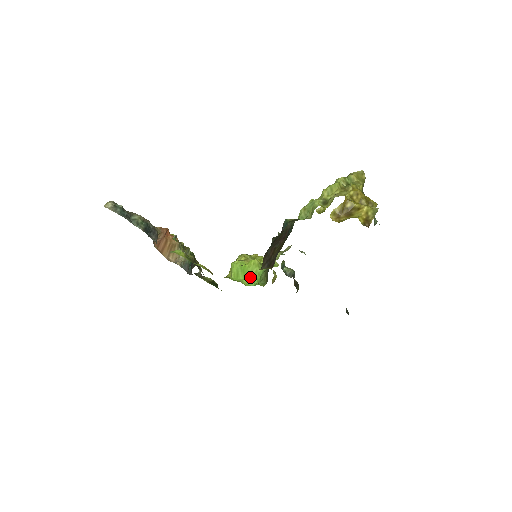
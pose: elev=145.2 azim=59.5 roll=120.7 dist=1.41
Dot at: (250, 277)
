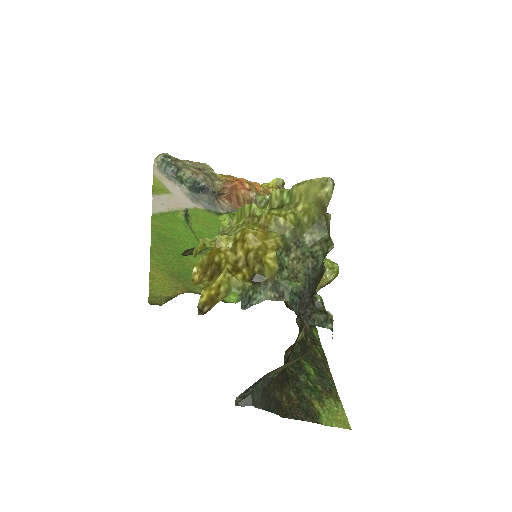
Dot at: occluded
